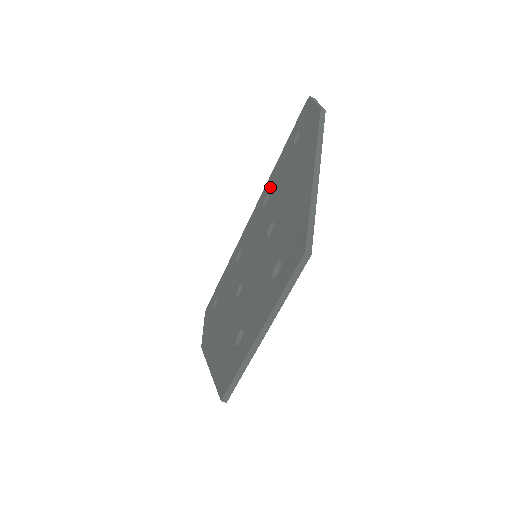
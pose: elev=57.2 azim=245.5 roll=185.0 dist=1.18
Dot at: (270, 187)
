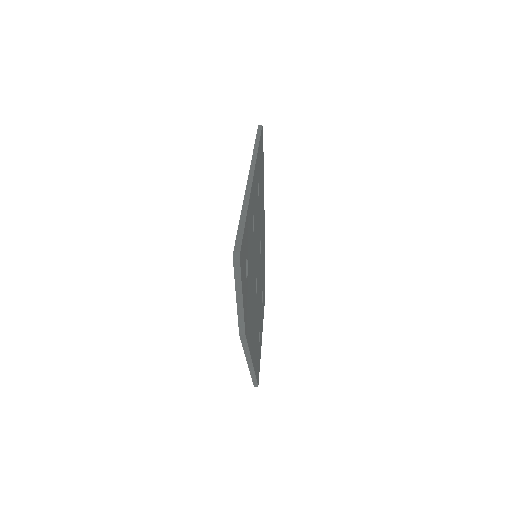
Dot at: occluded
